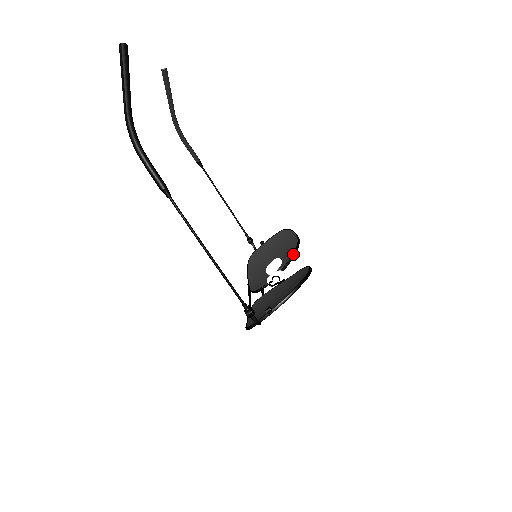
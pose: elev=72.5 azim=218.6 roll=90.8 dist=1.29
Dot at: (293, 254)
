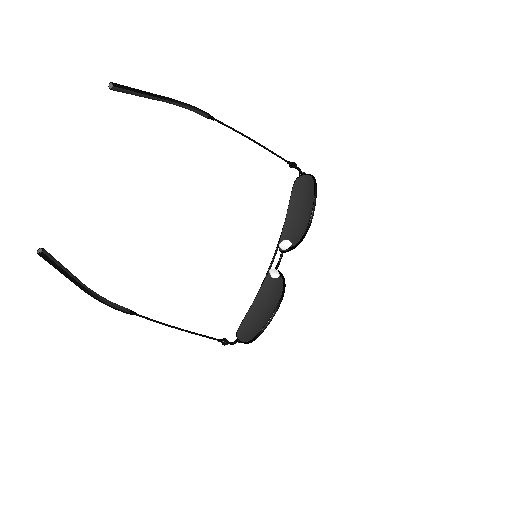
Dot at: (301, 238)
